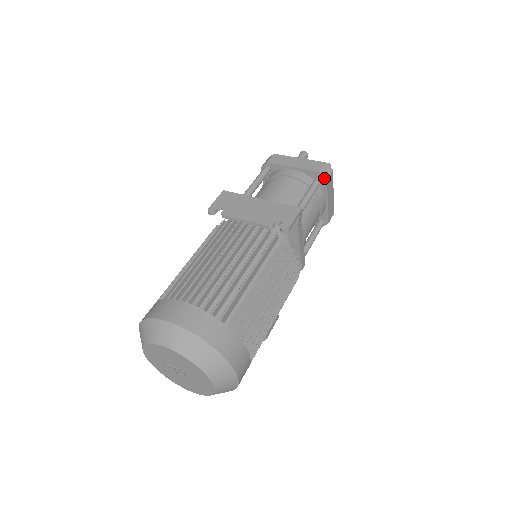
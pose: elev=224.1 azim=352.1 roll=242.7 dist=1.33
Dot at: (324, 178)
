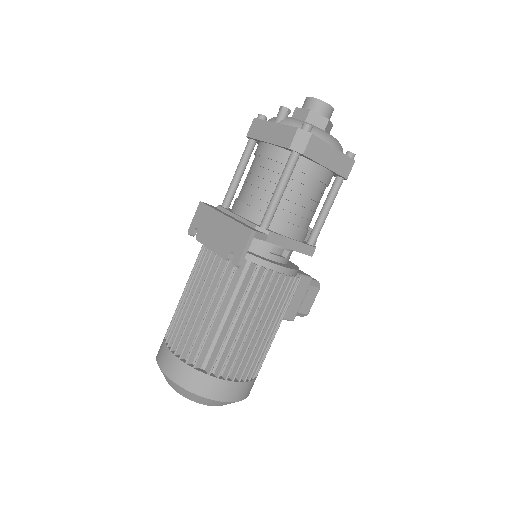
Dot at: (299, 153)
